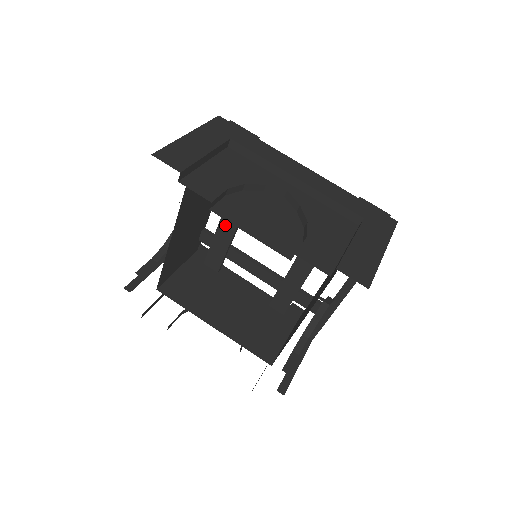
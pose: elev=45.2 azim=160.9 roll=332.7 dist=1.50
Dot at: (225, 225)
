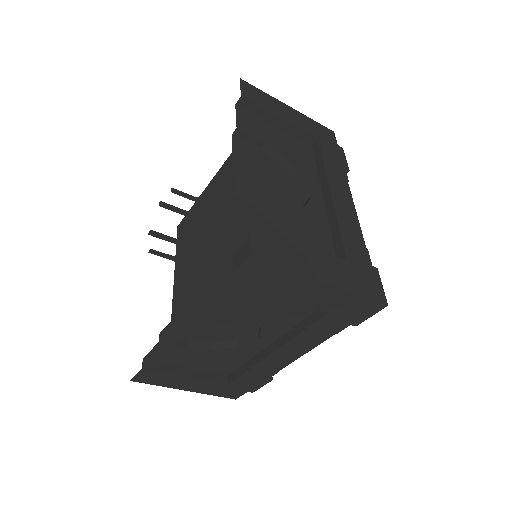
Dot at: occluded
